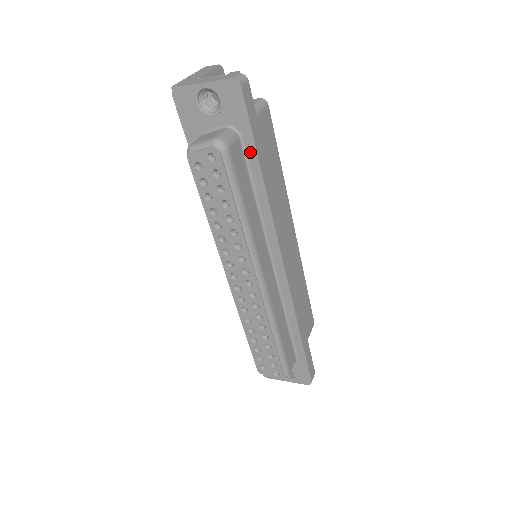
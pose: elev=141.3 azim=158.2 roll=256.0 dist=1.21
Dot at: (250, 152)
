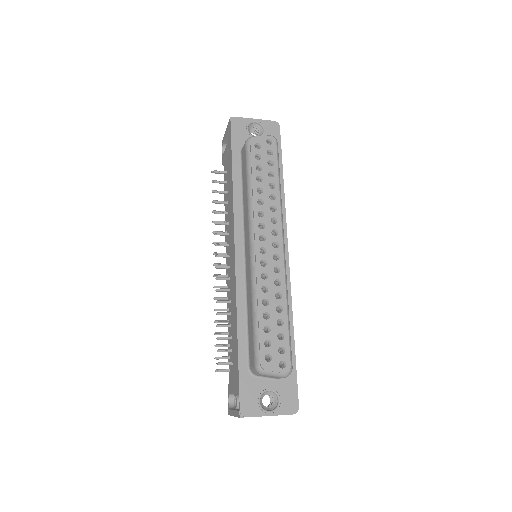
Dot at: occluded
